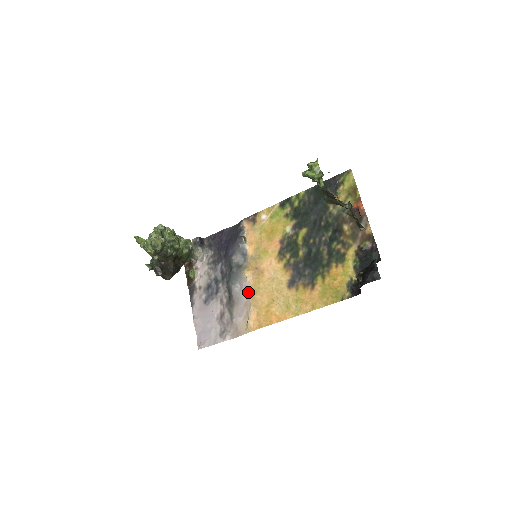
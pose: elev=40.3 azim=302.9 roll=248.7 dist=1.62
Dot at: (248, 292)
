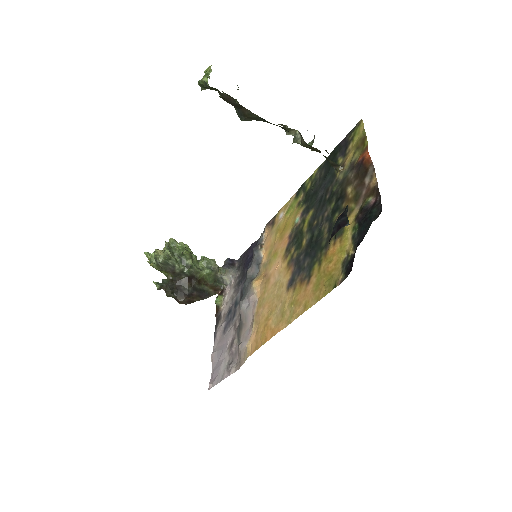
Dot at: (254, 307)
